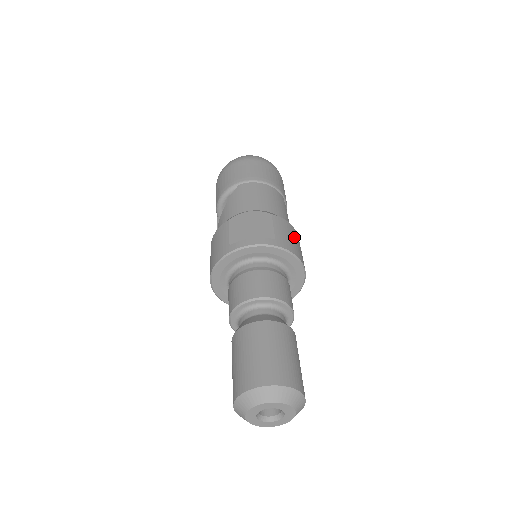
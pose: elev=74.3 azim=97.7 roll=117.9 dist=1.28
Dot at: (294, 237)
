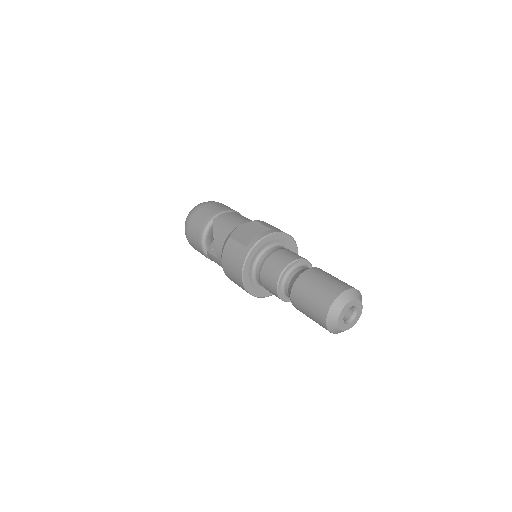
Dot at: occluded
